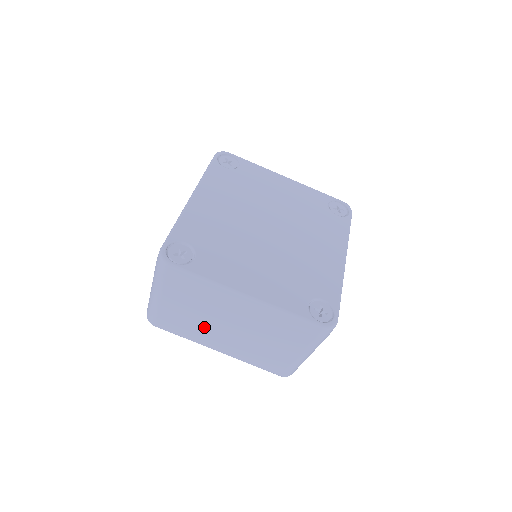
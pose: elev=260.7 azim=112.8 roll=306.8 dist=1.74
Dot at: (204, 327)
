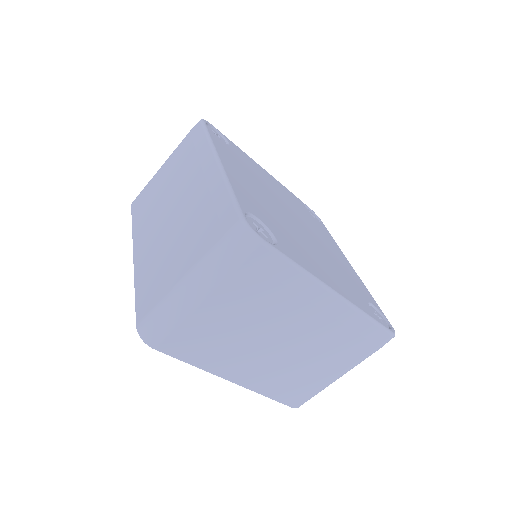
Dot at: (241, 344)
